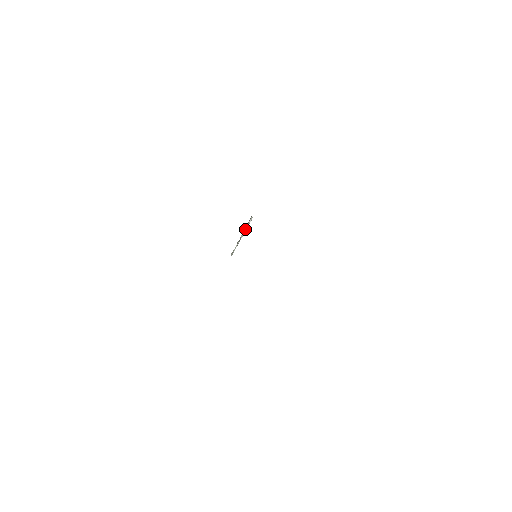
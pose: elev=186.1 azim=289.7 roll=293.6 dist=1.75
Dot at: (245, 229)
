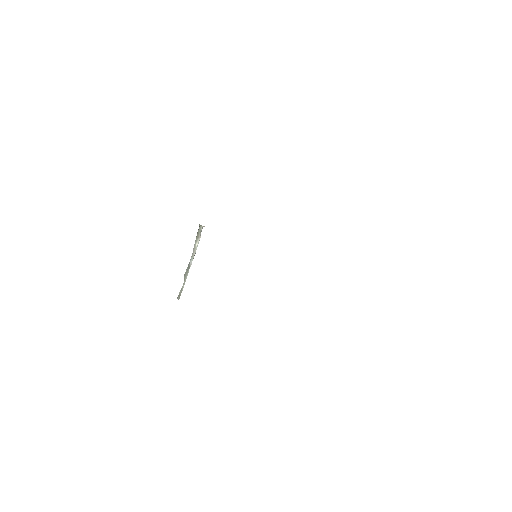
Dot at: (196, 249)
